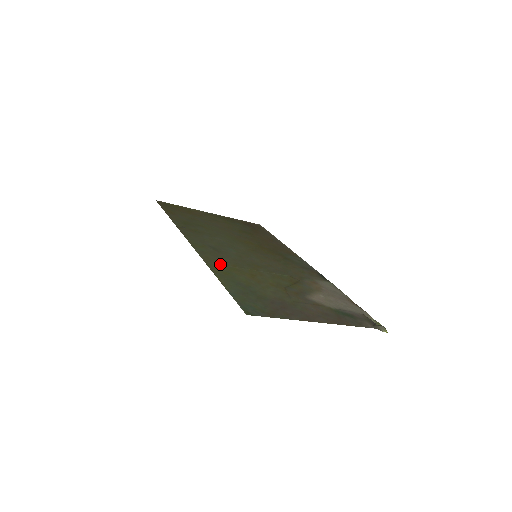
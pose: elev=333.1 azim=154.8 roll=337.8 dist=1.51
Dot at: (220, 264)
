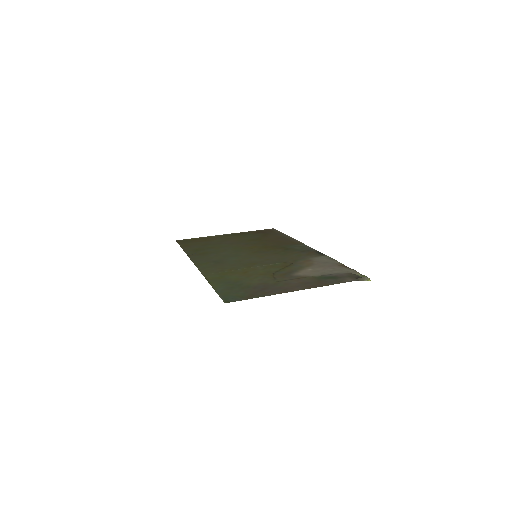
Dot at: (217, 272)
